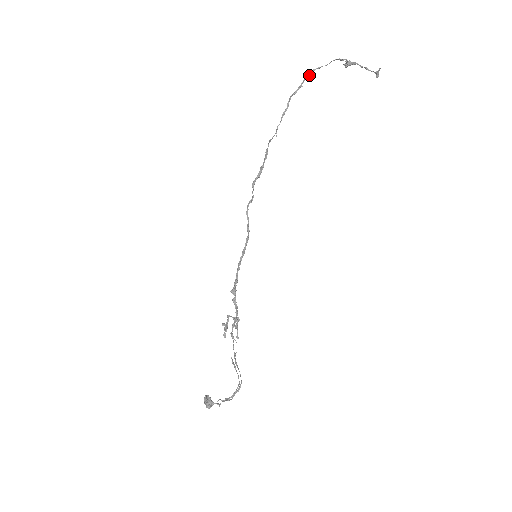
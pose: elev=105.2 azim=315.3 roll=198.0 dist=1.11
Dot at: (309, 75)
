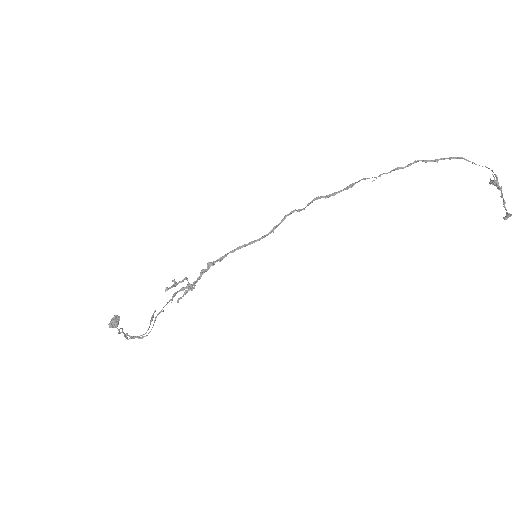
Dot at: (454, 158)
